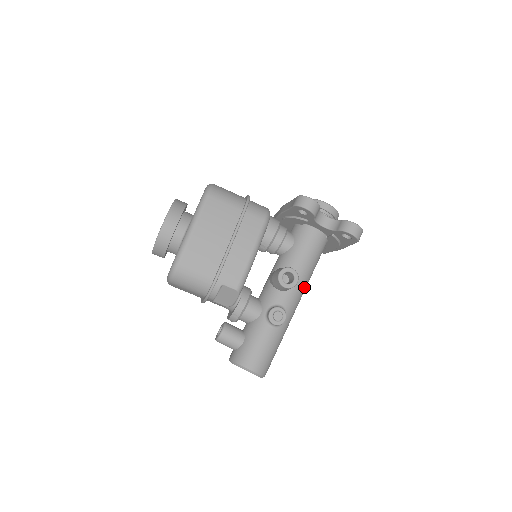
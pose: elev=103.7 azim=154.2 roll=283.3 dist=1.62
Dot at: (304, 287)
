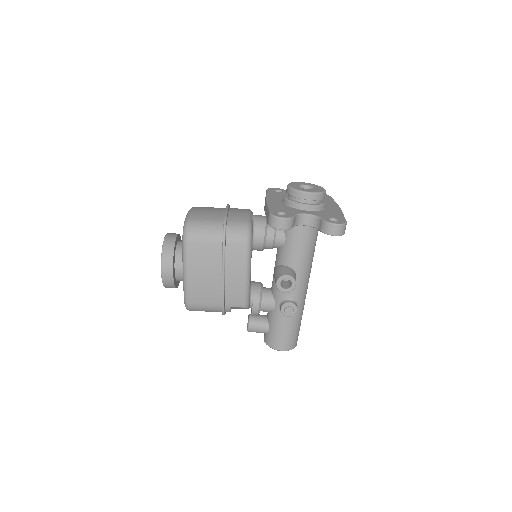
Dot at: (308, 273)
